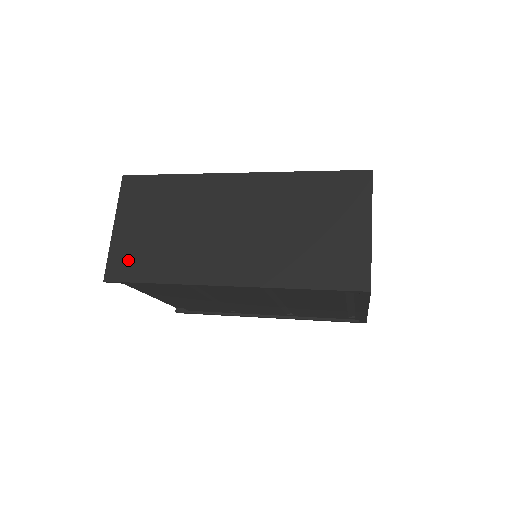
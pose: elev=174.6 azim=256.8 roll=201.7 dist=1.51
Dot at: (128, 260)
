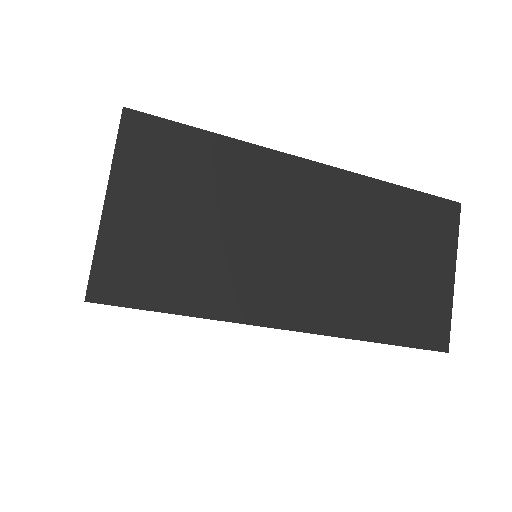
Dot at: (134, 269)
